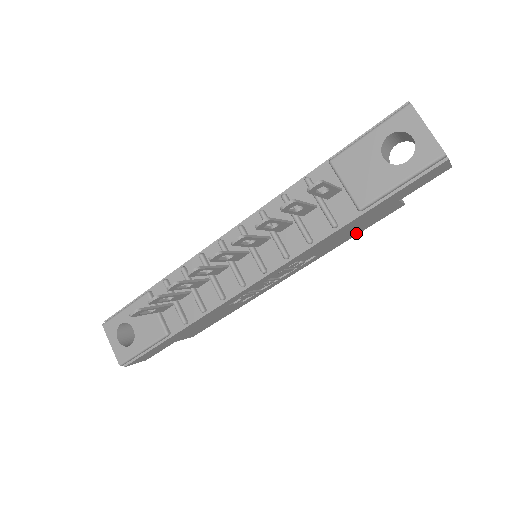
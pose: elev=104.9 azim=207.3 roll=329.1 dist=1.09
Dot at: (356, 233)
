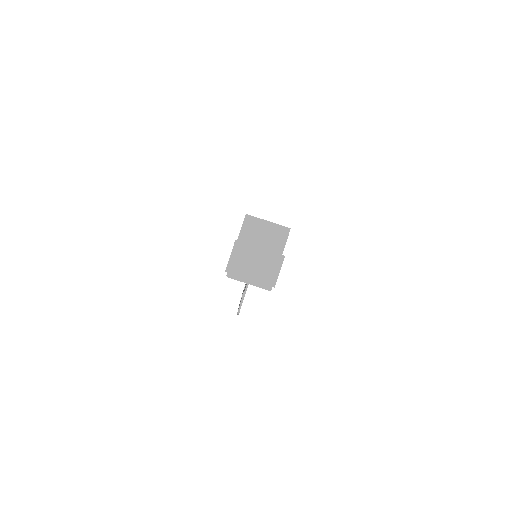
Dot at: occluded
